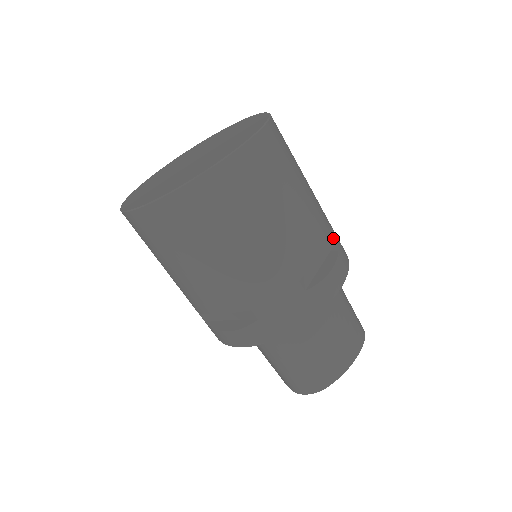
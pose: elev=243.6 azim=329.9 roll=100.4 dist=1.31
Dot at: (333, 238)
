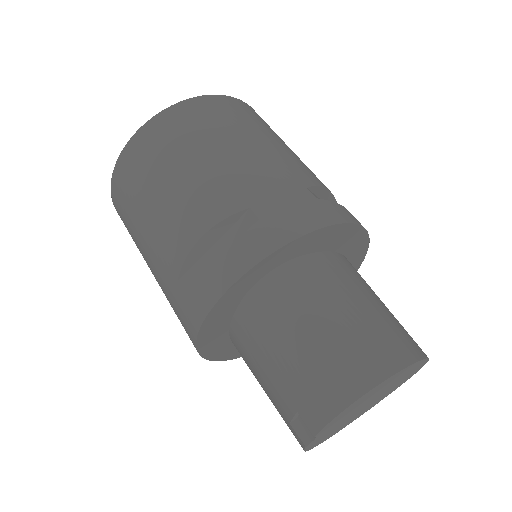
Dot at: occluded
